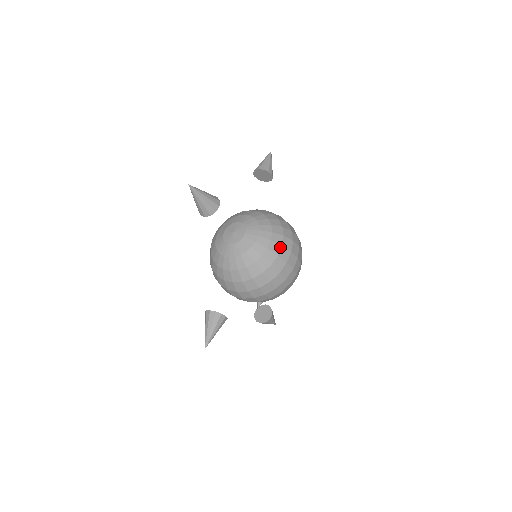
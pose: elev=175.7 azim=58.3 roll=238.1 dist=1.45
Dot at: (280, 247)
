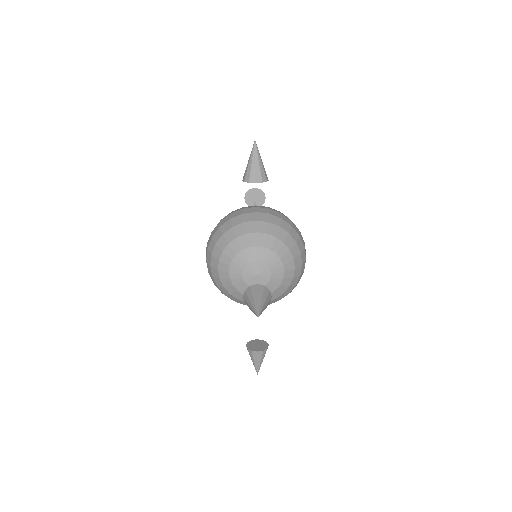
Dot at: (301, 267)
